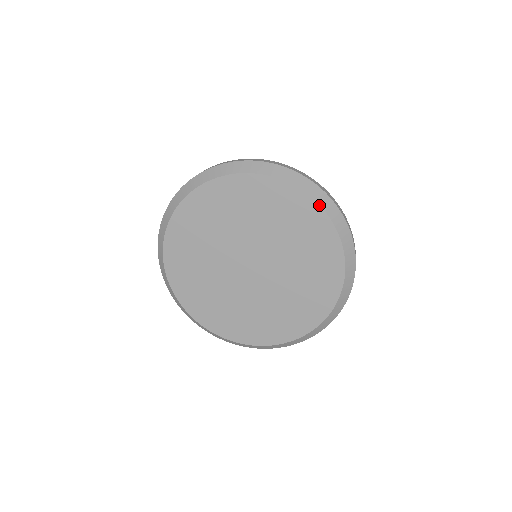
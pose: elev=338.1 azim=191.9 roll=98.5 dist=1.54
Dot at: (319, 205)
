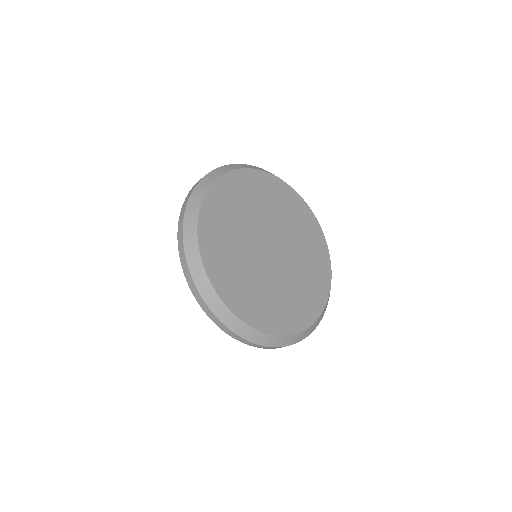
Dot at: (267, 172)
